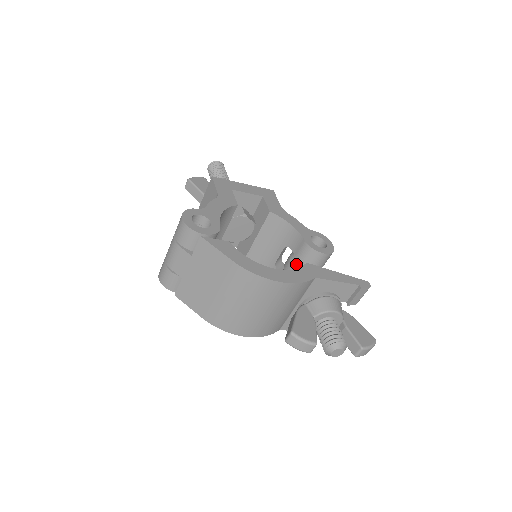
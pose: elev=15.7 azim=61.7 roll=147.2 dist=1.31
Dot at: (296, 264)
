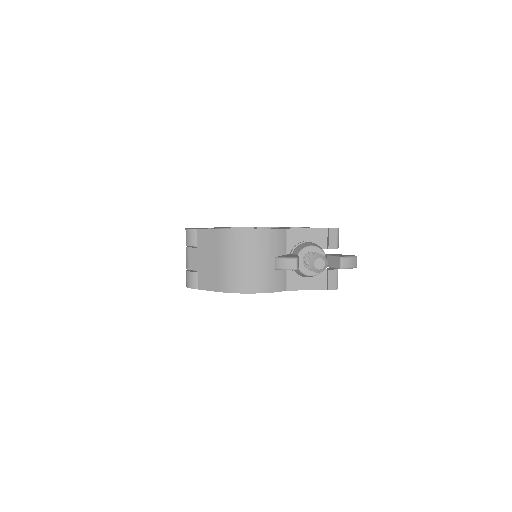
Dot at: occluded
